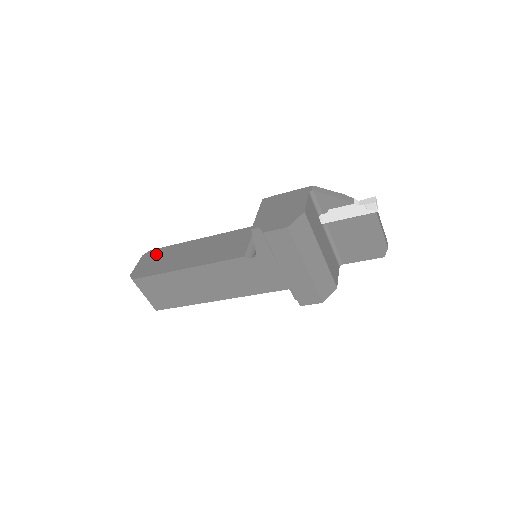
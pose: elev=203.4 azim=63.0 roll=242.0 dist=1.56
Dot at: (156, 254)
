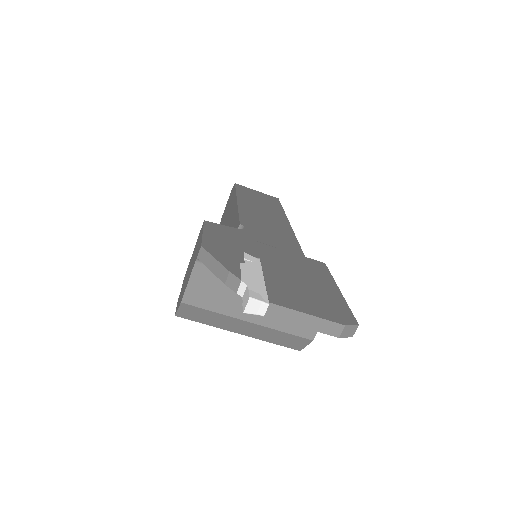
Dot at: (231, 197)
